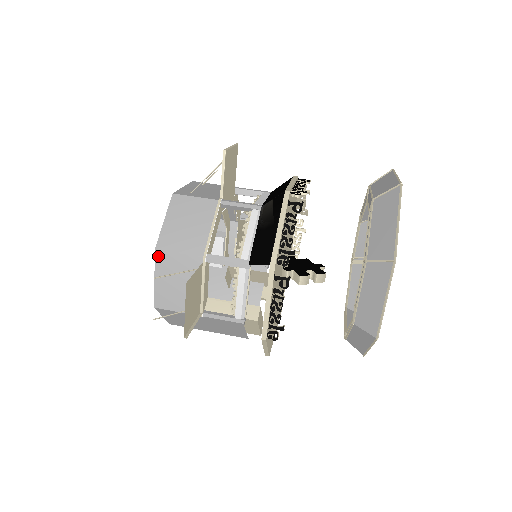
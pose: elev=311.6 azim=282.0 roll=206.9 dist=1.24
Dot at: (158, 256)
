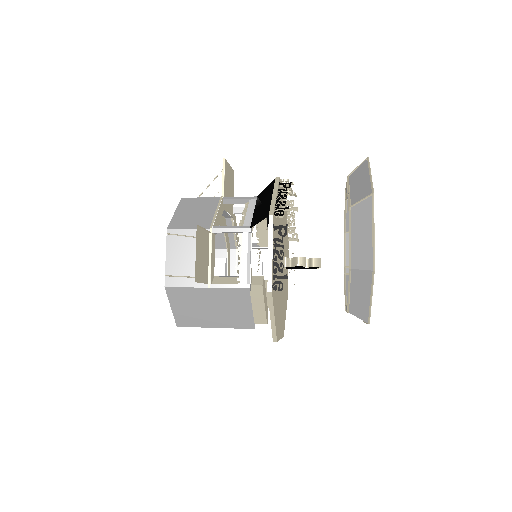
Dot at: occluded
